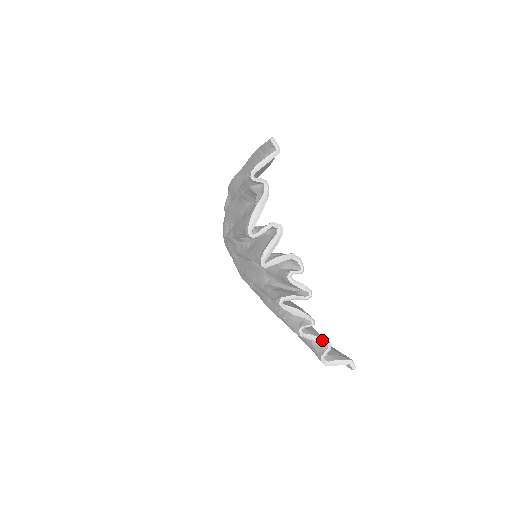
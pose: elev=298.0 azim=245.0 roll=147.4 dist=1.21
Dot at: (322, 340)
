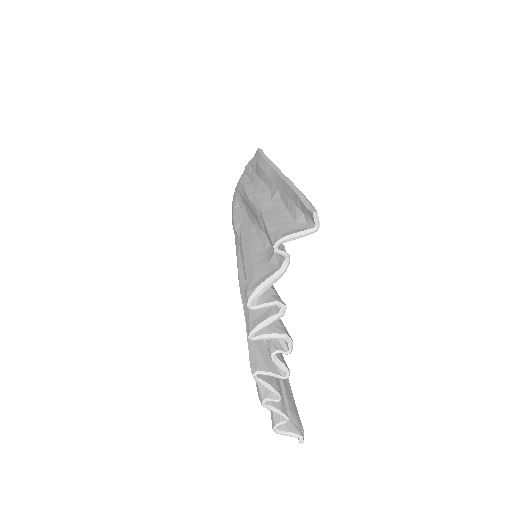
Dot at: (281, 414)
